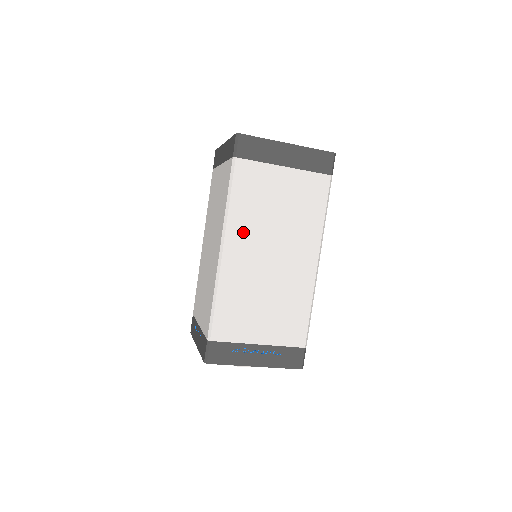
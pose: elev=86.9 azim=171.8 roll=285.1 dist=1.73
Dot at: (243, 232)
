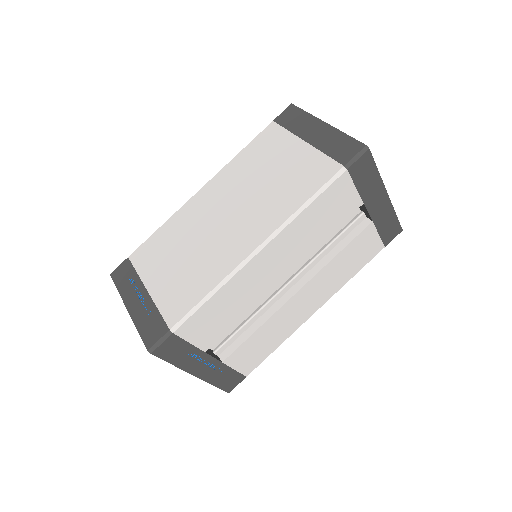
Dot at: (226, 182)
